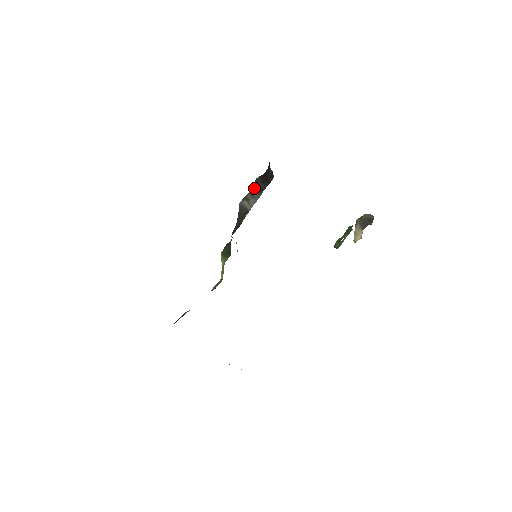
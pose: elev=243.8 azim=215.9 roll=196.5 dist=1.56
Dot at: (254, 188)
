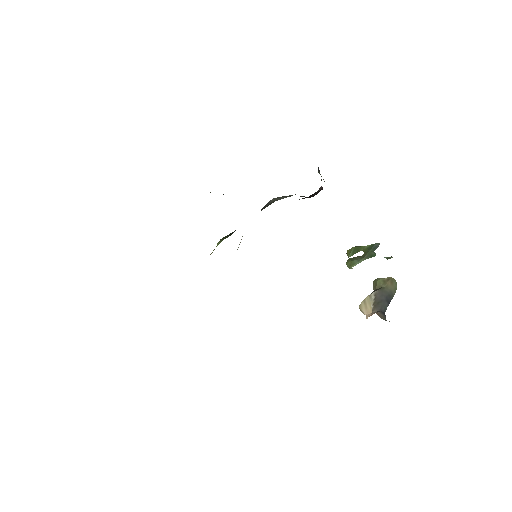
Dot at: occluded
